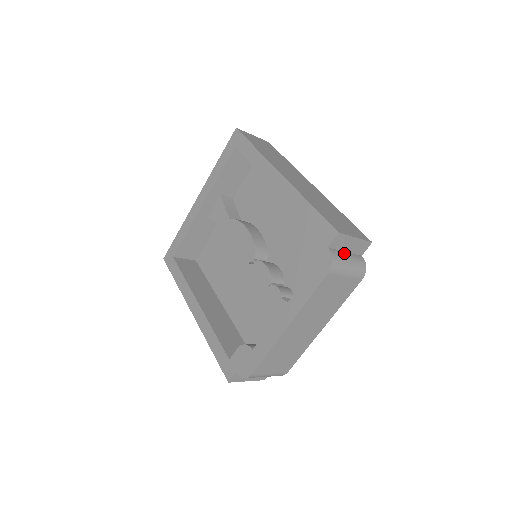
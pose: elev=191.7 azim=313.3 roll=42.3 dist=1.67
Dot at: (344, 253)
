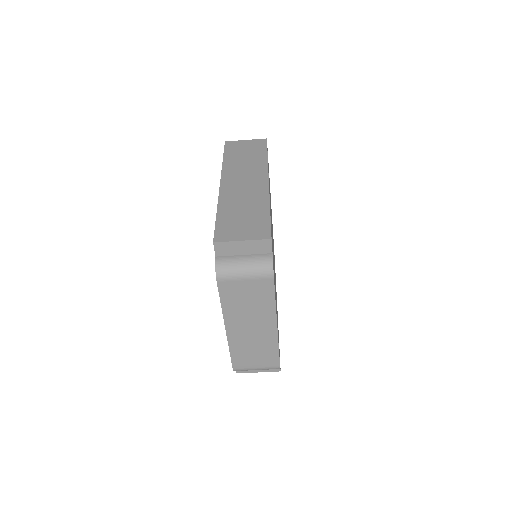
Dot at: (239, 257)
